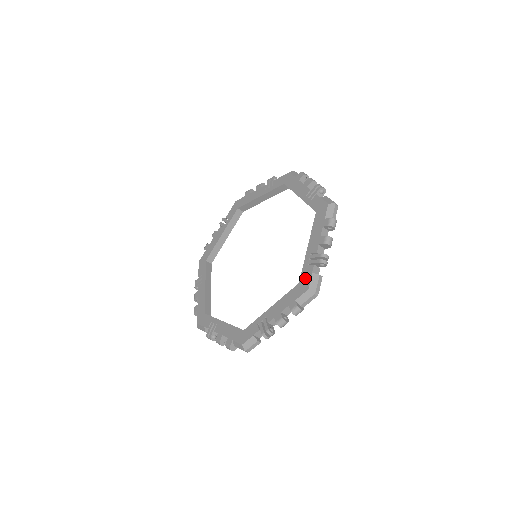
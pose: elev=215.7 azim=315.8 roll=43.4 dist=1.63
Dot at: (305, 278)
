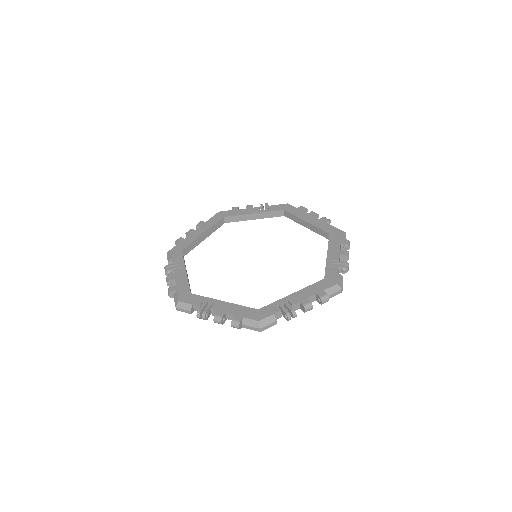
Dot at: (266, 311)
